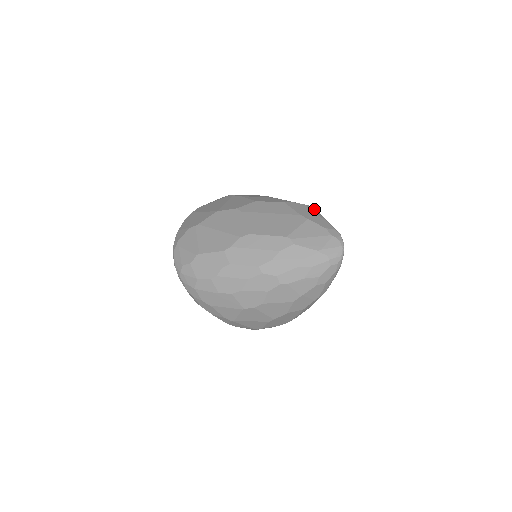
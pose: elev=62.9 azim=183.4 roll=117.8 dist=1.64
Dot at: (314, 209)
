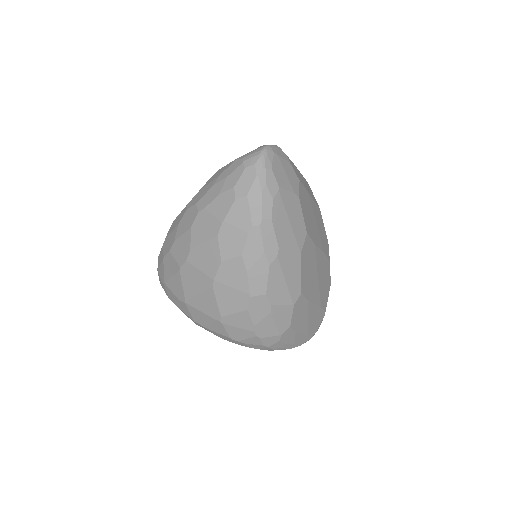
Dot at: occluded
